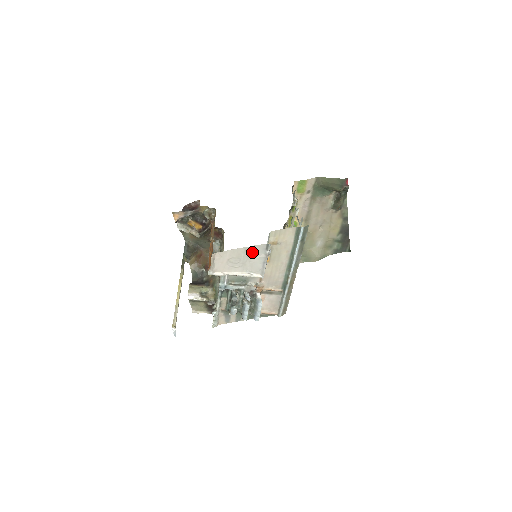
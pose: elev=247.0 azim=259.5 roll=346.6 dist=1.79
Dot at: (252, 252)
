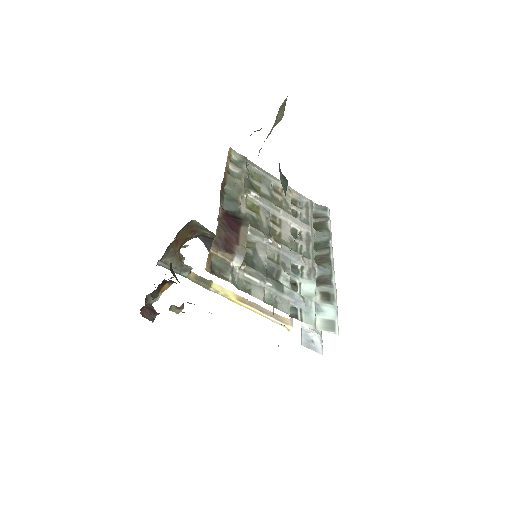
Dot at: occluded
